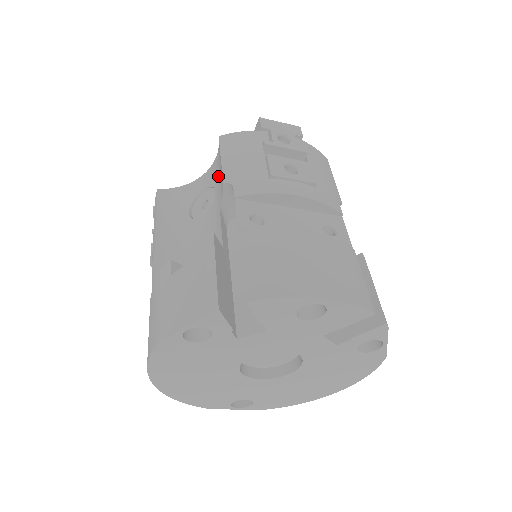
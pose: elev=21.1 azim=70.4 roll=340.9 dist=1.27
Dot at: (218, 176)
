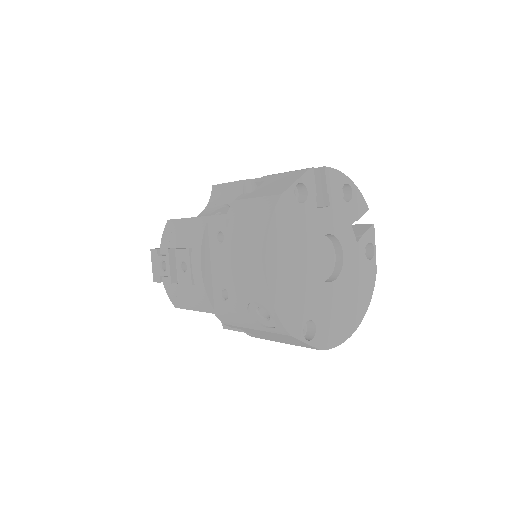
Dot at: (223, 198)
